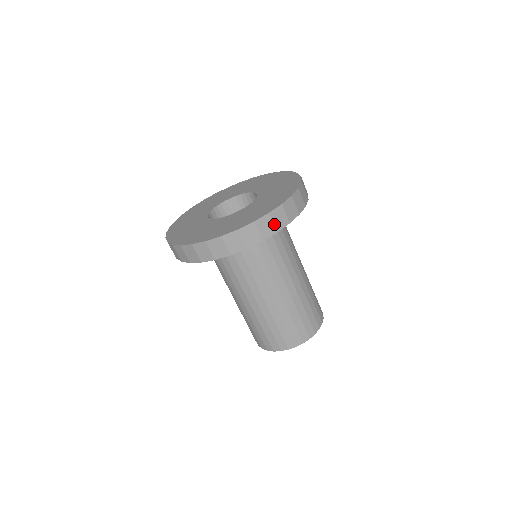
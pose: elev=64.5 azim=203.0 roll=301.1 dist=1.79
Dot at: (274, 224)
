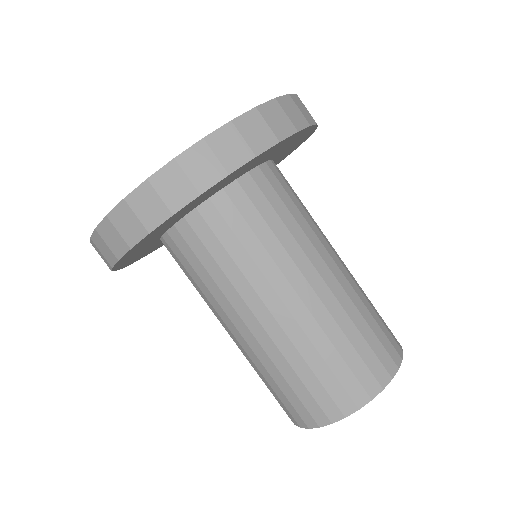
Dot at: occluded
